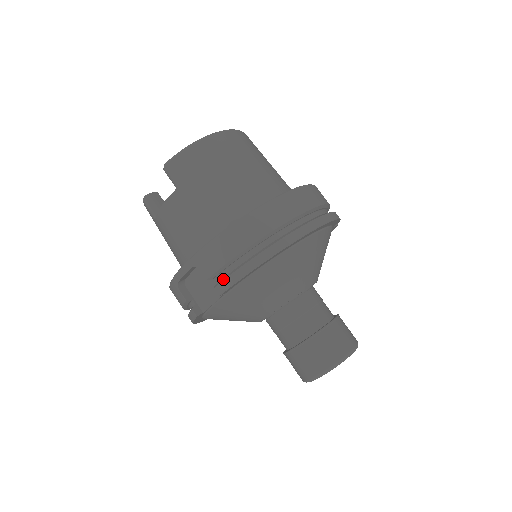
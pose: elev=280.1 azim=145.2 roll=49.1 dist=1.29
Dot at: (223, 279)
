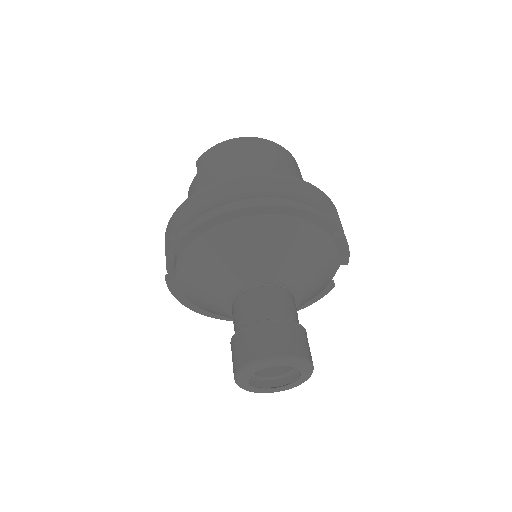
Dot at: (175, 238)
